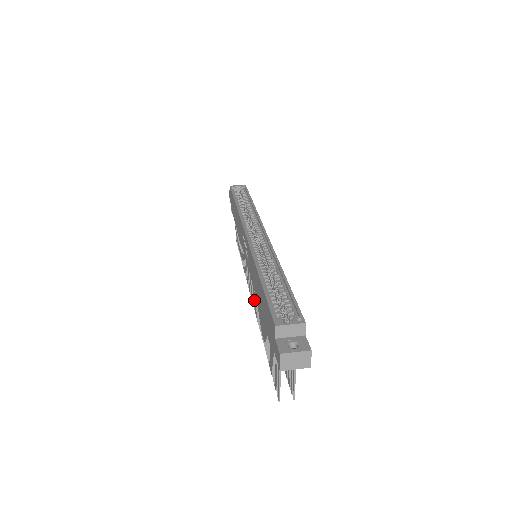
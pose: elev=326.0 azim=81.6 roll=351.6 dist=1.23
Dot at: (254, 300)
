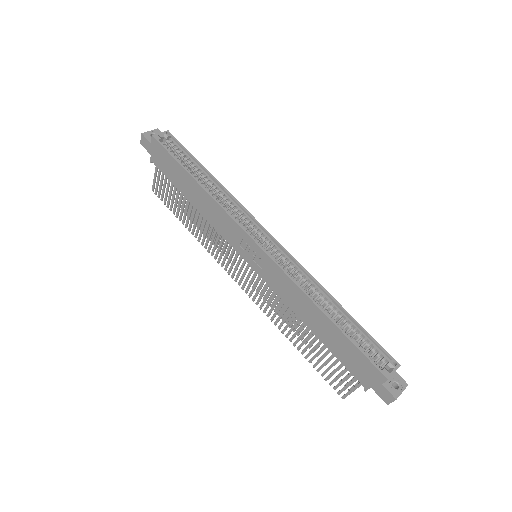
Dot at: (259, 298)
